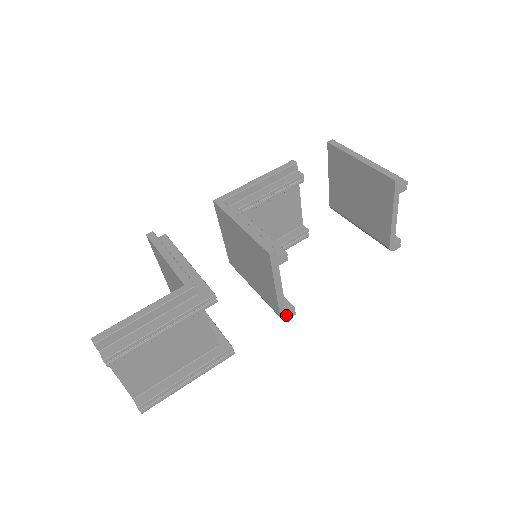
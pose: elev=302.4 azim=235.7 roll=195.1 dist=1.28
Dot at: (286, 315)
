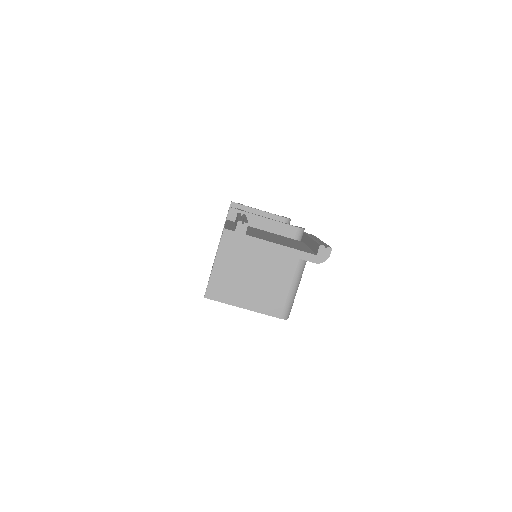
Dot at: (299, 228)
